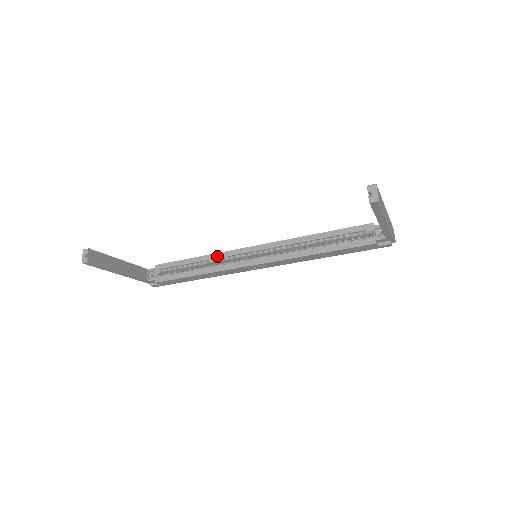
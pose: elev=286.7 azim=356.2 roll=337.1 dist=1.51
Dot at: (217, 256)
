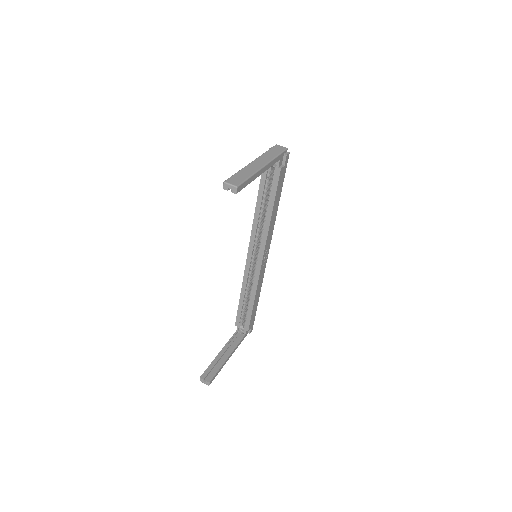
Dot at: (245, 283)
